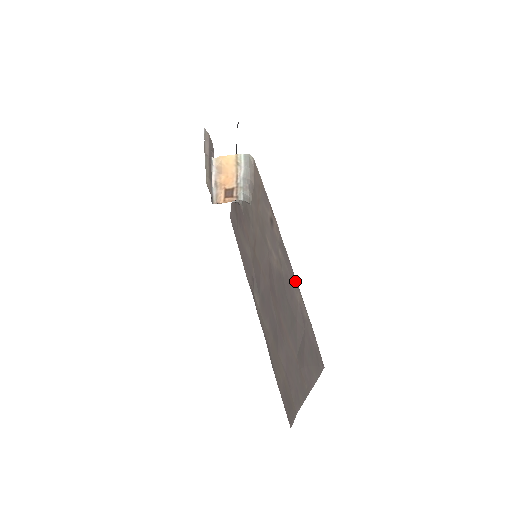
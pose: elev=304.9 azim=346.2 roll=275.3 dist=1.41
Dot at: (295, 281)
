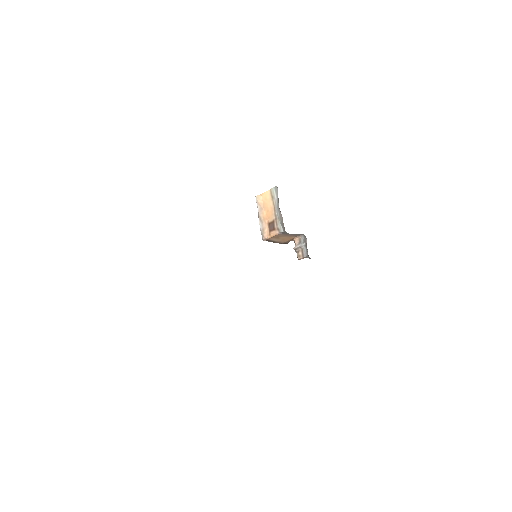
Dot at: occluded
